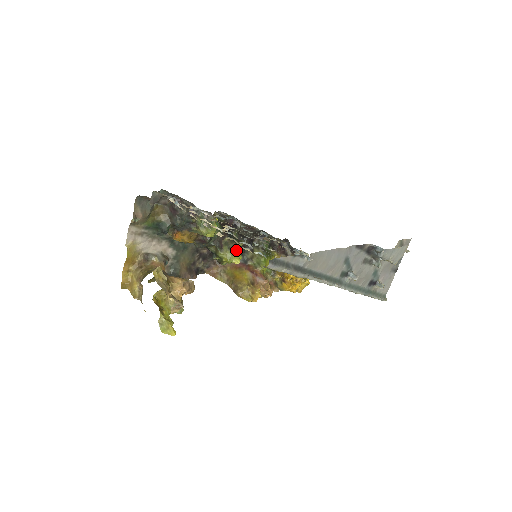
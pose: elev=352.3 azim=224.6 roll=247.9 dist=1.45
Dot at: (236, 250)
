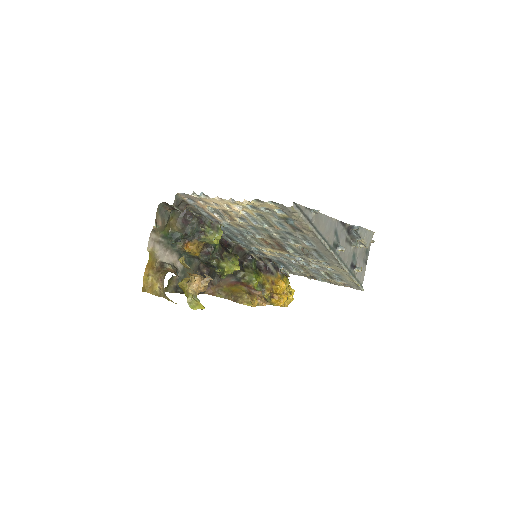
Dot at: (235, 260)
